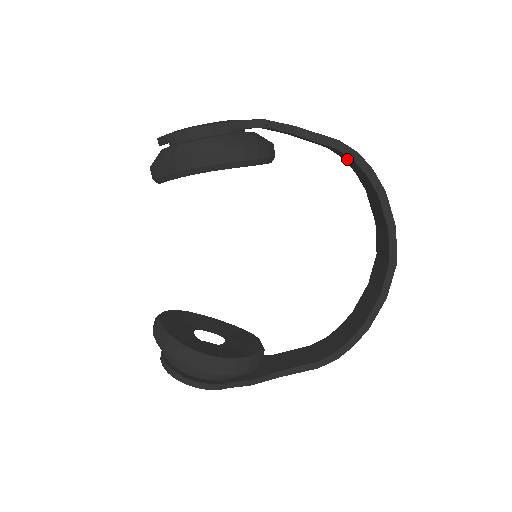
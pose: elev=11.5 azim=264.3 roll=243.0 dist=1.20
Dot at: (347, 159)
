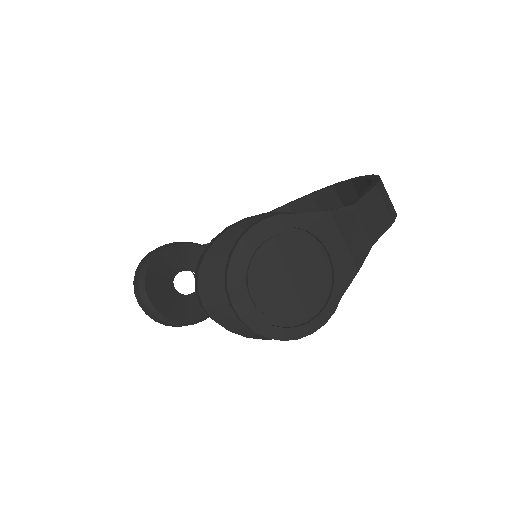
Dot at: occluded
